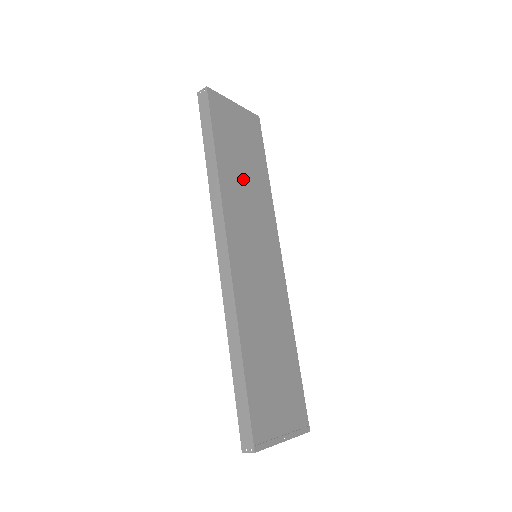
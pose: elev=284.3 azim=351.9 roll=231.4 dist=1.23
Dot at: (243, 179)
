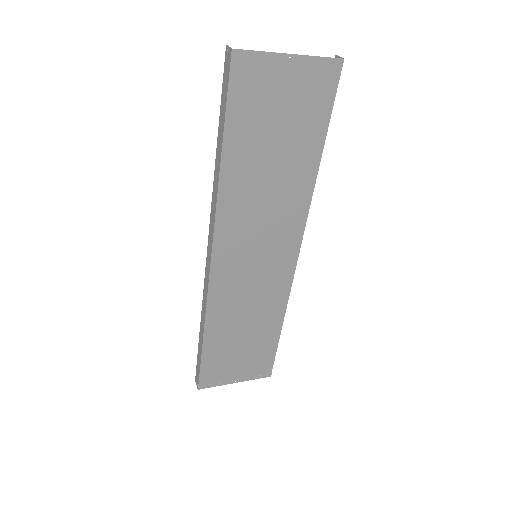
Dot at: (265, 175)
